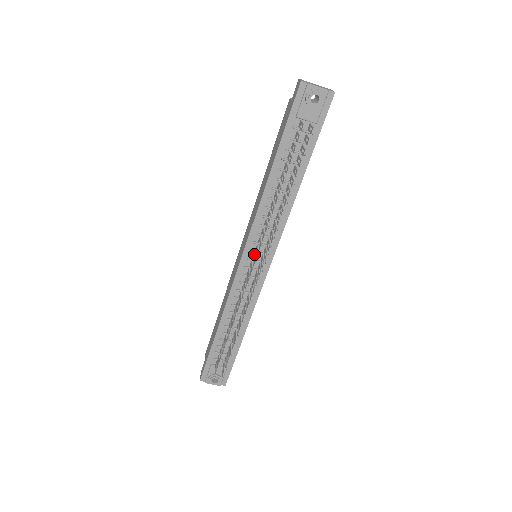
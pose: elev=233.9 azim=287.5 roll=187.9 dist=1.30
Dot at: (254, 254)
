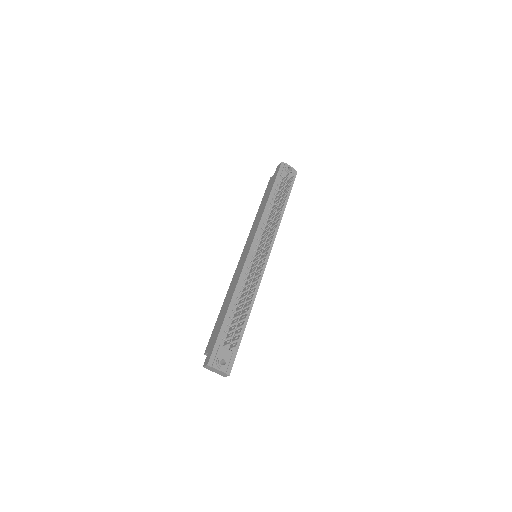
Dot at: (259, 247)
